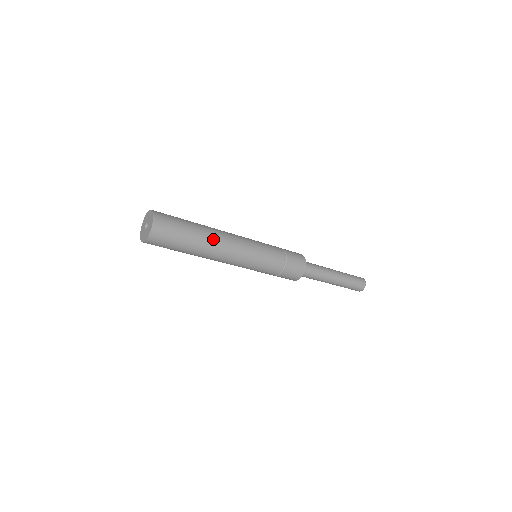
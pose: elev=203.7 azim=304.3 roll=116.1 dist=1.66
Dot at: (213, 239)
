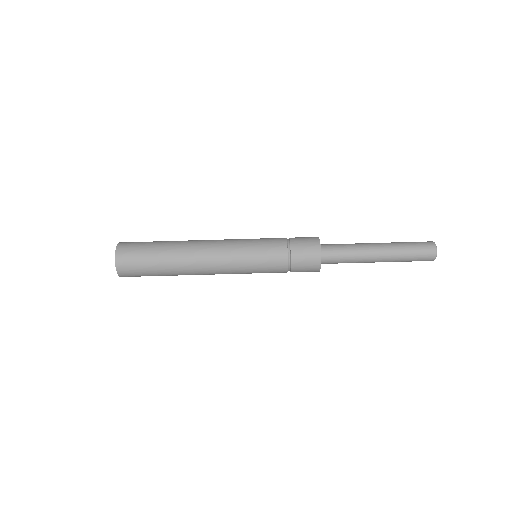
Dot at: (187, 243)
